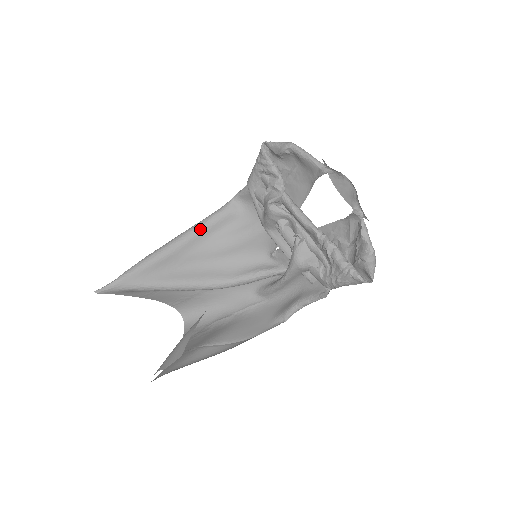
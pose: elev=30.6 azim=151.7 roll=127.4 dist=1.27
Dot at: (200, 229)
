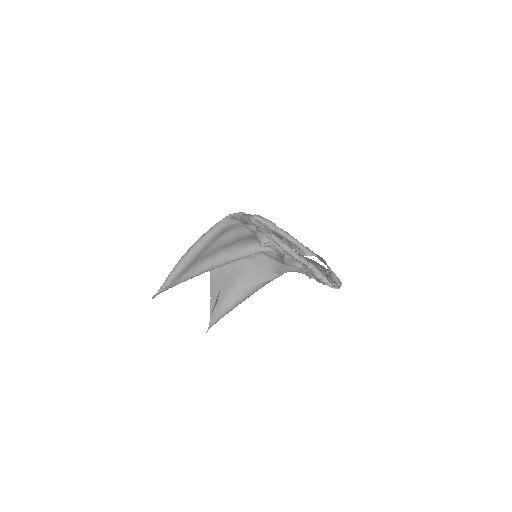
Dot at: (209, 240)
